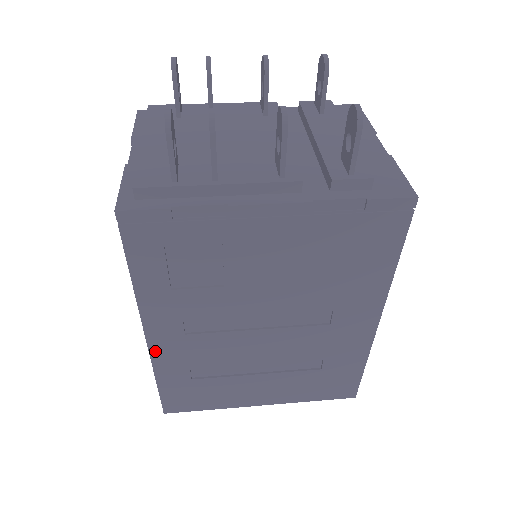
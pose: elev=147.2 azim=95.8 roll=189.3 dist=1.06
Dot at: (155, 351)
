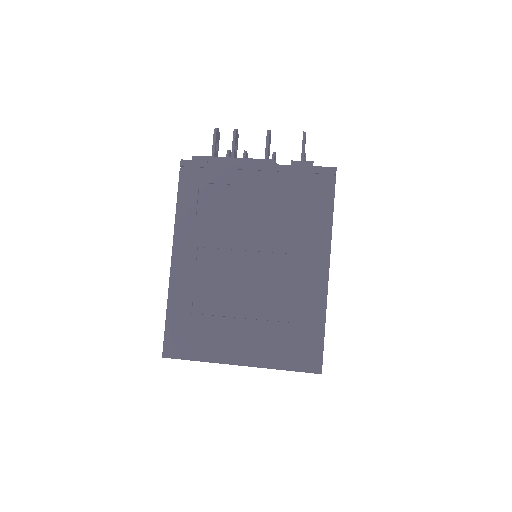
Dot at: (174, 274)
